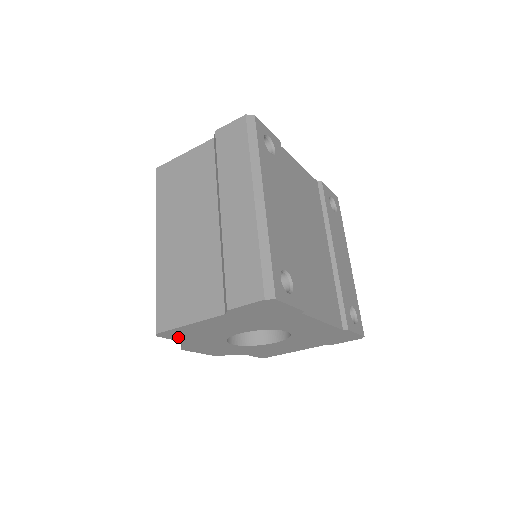
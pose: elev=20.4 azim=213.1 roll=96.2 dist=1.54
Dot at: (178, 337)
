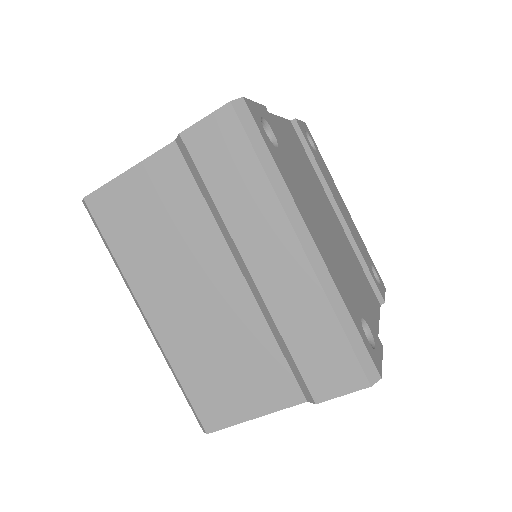
Dot at: occluded
